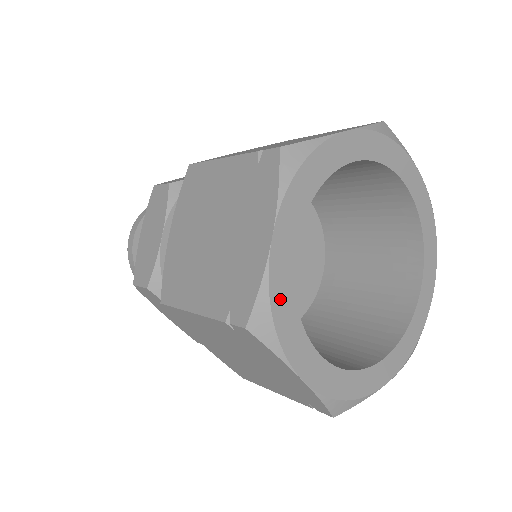
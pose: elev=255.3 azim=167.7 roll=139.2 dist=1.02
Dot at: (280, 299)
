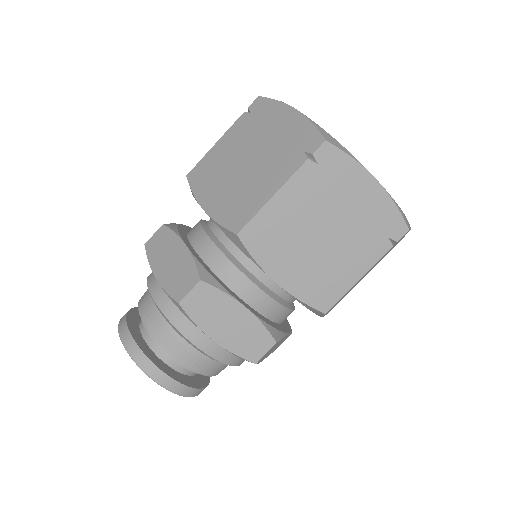
Dot at: occluded
